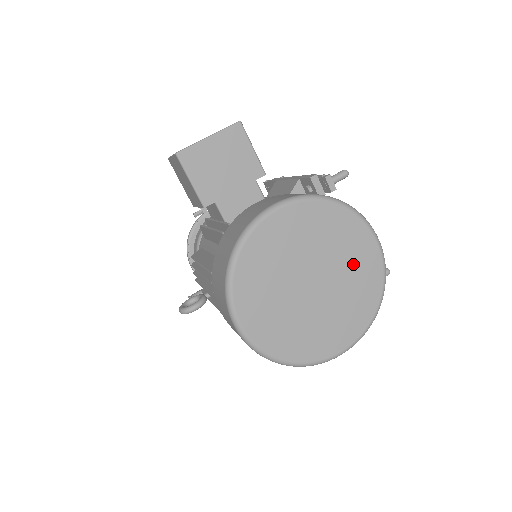
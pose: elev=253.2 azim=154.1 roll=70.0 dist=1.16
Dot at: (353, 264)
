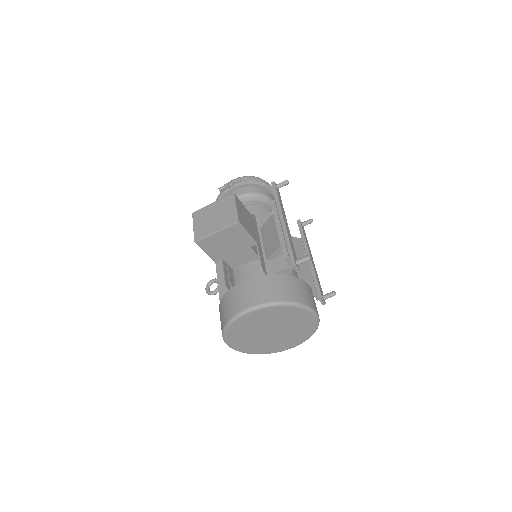
Dot at: (297, 324)
